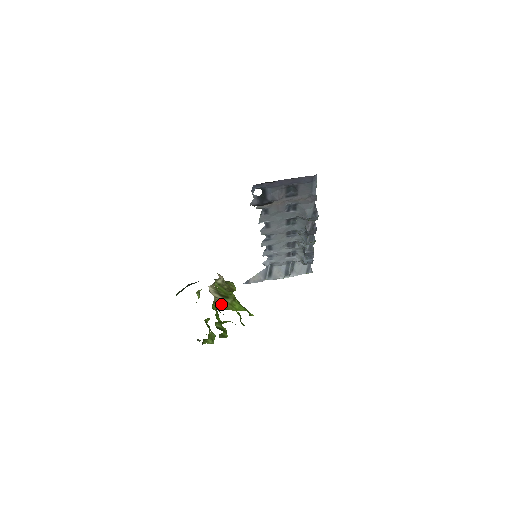
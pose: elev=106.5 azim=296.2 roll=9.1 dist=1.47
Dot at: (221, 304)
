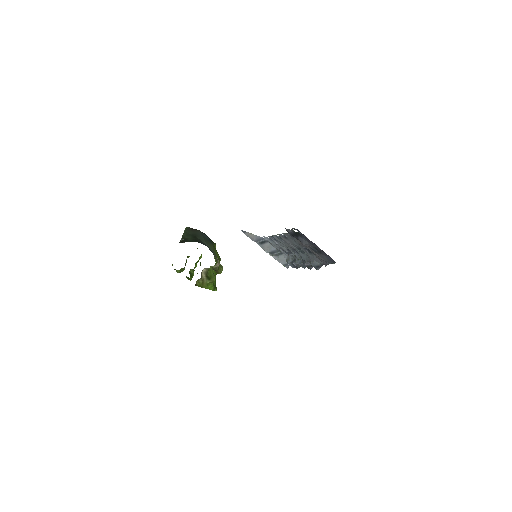
Dot at: (201, 282)
